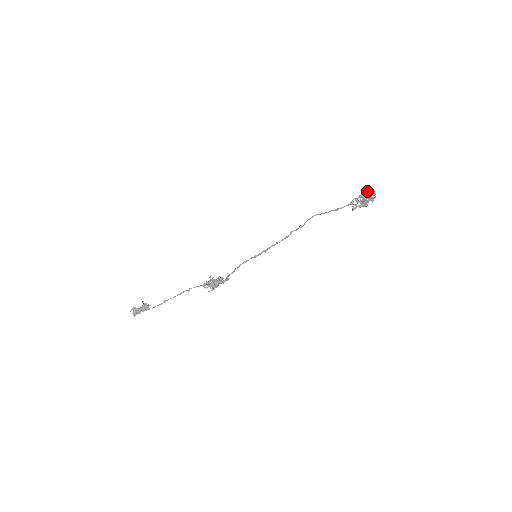
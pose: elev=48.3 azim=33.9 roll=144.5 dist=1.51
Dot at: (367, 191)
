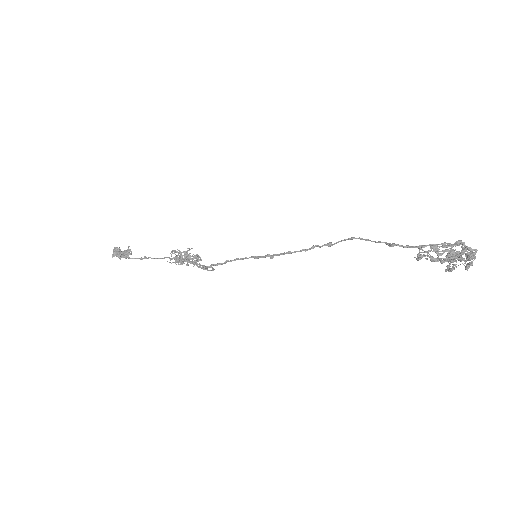
Dot at: (464, 246)
